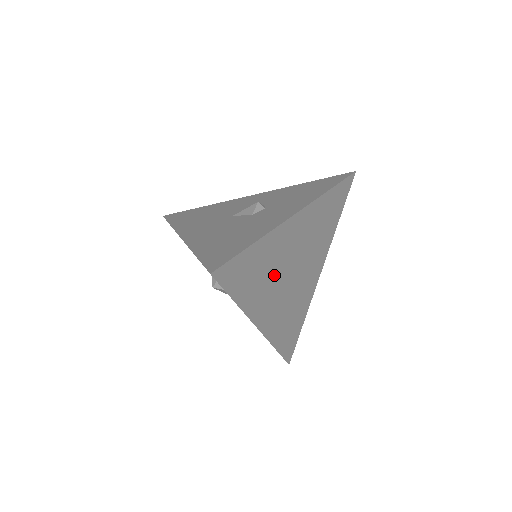
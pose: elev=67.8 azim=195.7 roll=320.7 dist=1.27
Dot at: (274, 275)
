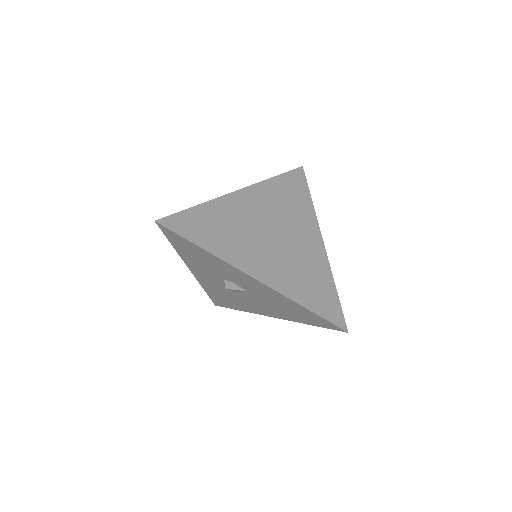
Dot at: (243, 233)
